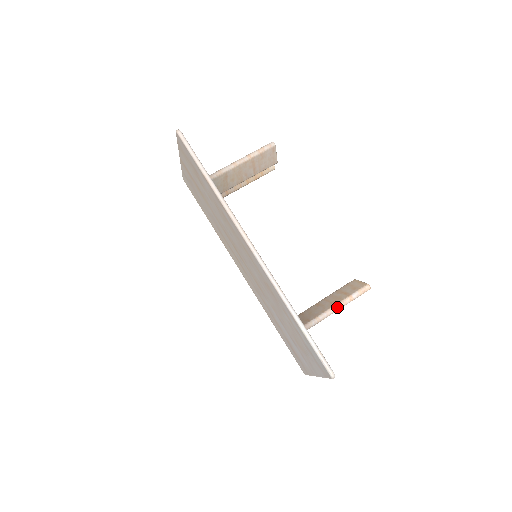
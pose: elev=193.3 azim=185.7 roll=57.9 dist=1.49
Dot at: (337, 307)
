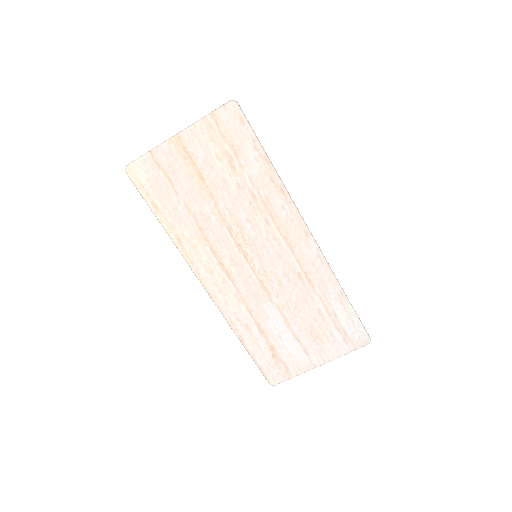
Dot at: occluded
